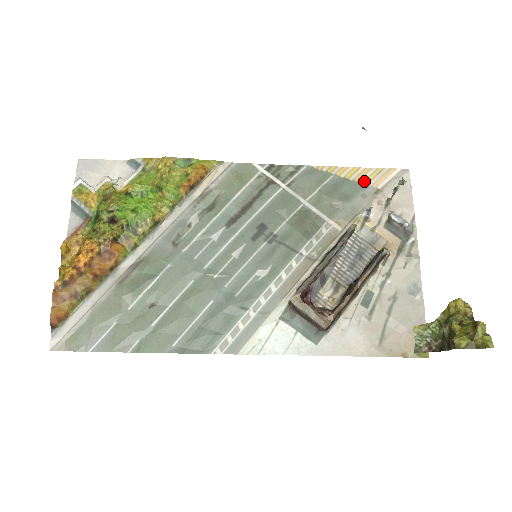
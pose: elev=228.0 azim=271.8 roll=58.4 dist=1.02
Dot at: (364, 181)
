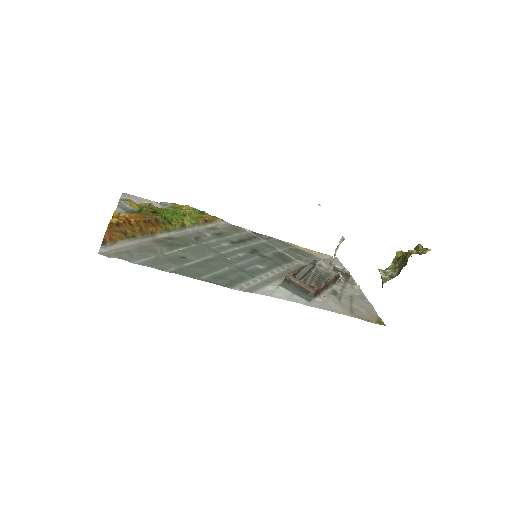
Dot at: (313, 254)
